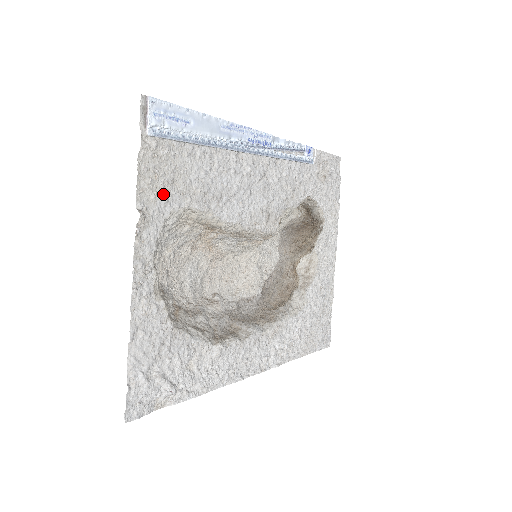
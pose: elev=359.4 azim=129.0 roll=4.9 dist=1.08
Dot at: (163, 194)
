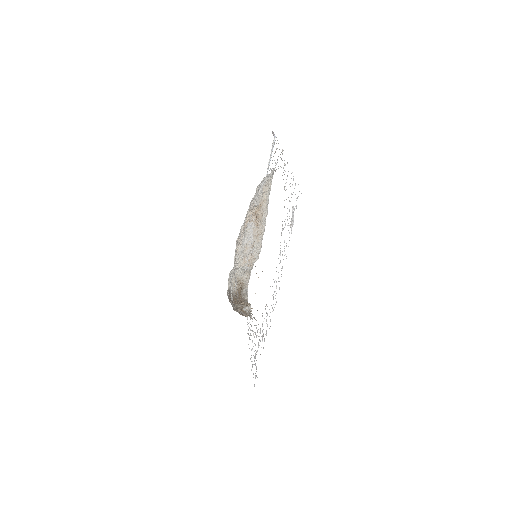
Dot at: occluded
